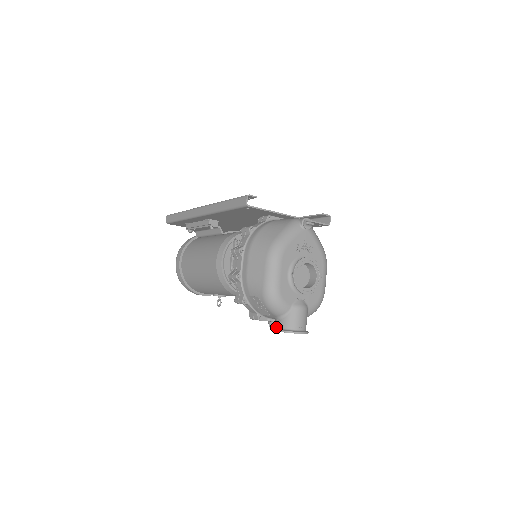
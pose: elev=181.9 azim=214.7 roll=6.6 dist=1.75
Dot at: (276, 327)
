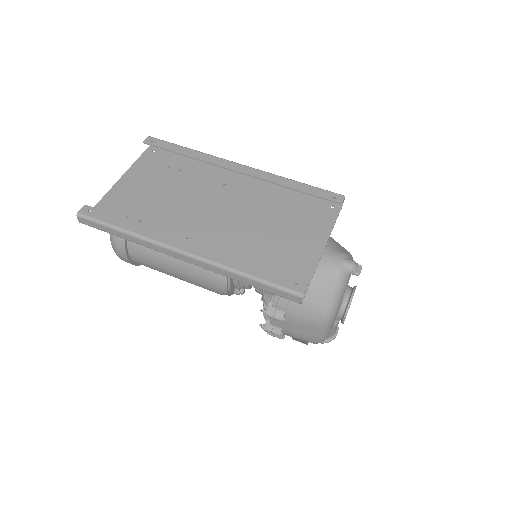
Dot at: occluded
